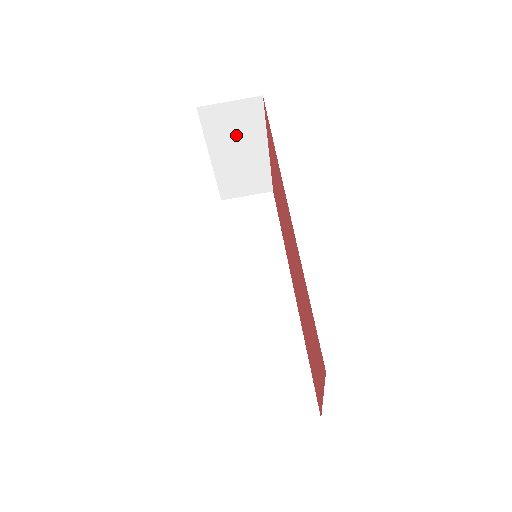
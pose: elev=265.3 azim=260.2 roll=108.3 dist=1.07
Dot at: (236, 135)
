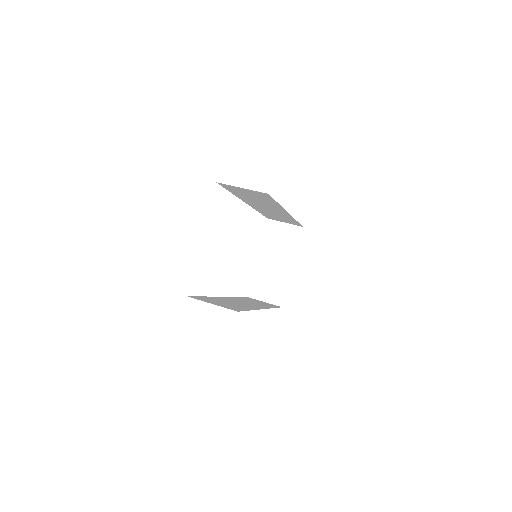
Dot at: (279, 247)
